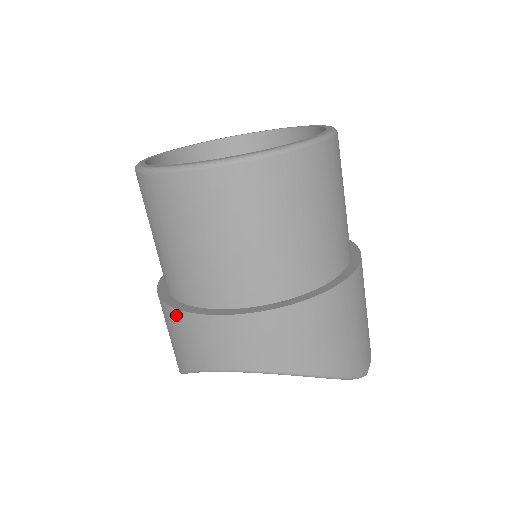
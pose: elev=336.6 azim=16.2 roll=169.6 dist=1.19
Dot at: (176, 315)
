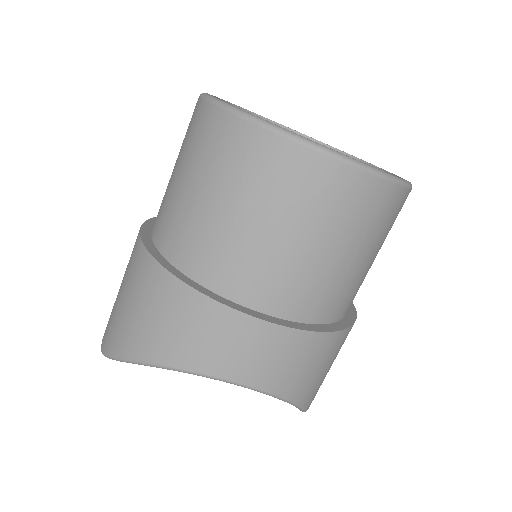
Dot at: (193, 298)
